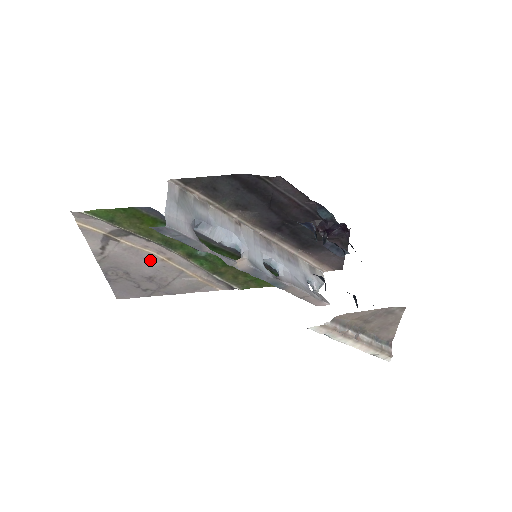
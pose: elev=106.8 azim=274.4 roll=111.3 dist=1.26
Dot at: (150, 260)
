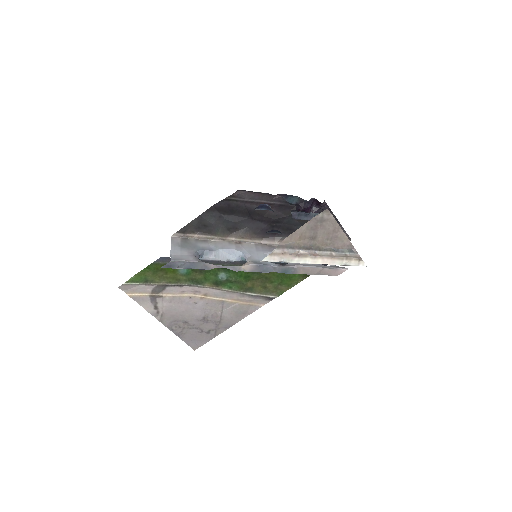
Dot at: (193, 303)
